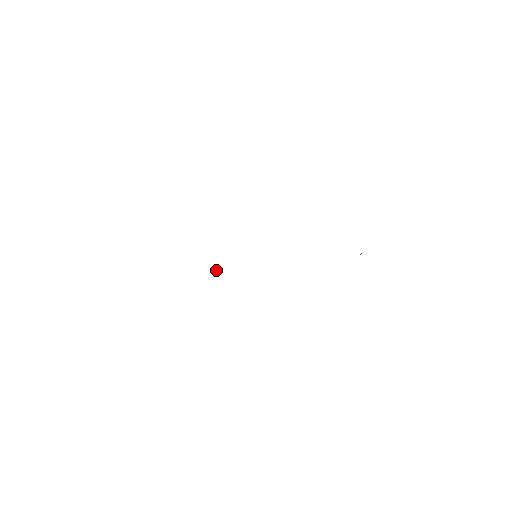
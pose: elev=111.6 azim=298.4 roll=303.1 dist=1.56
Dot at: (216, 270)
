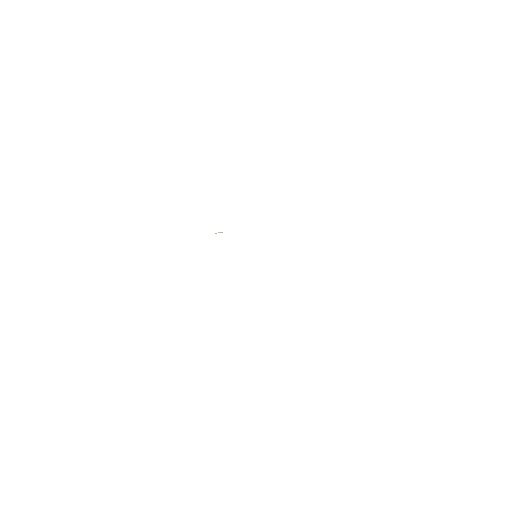
Dot at: (222, 232)
